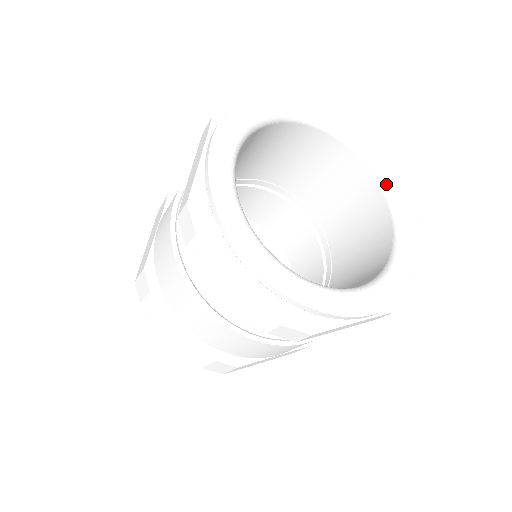
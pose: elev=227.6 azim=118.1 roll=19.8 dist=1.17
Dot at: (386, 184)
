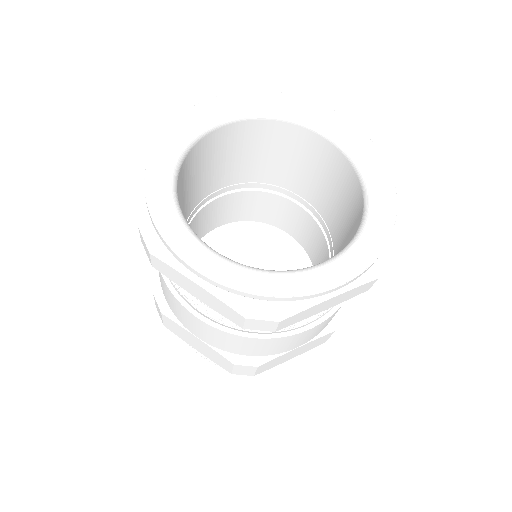
Dot at: (347, 150)
